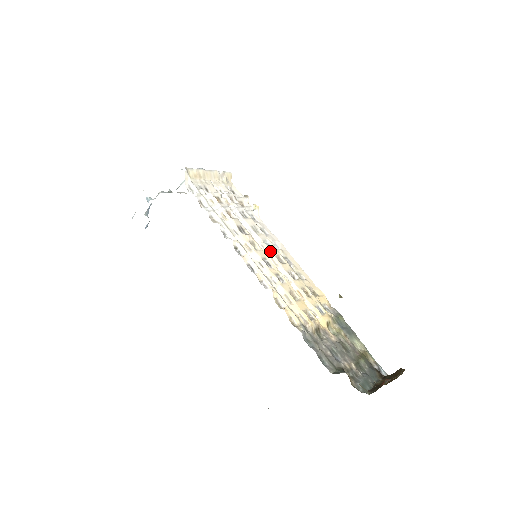
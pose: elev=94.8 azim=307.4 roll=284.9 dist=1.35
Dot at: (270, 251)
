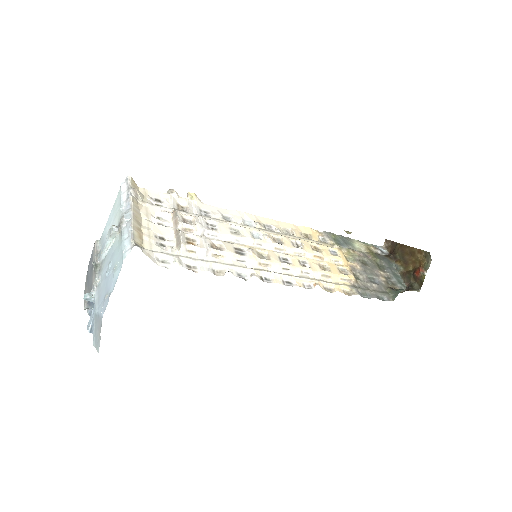
Dot at: (267, 242)
